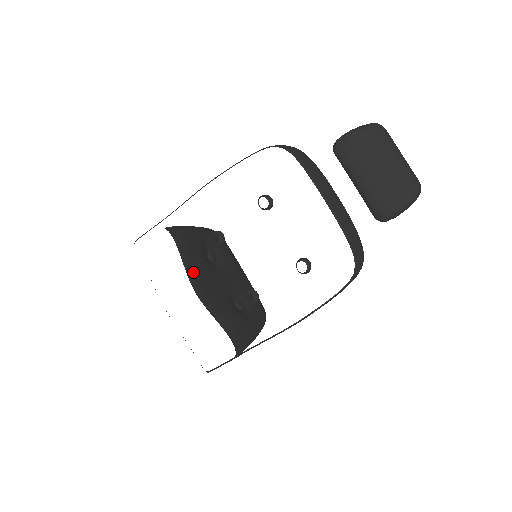
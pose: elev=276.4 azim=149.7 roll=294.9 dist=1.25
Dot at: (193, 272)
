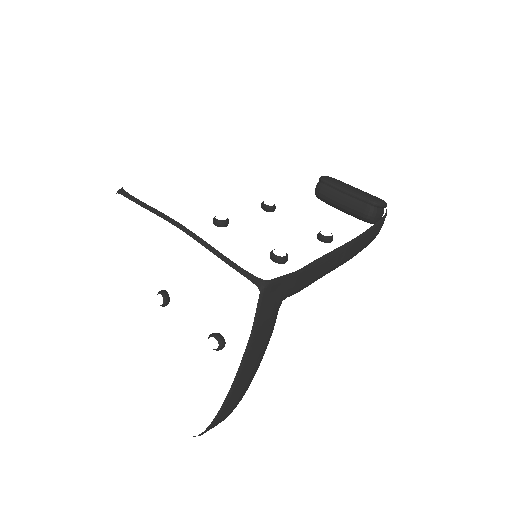
Dot at: occluded
